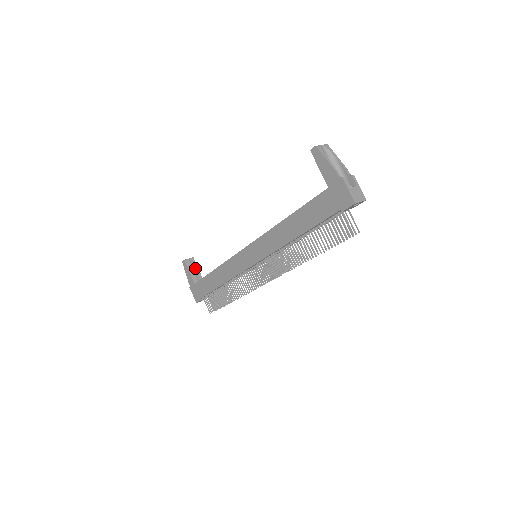
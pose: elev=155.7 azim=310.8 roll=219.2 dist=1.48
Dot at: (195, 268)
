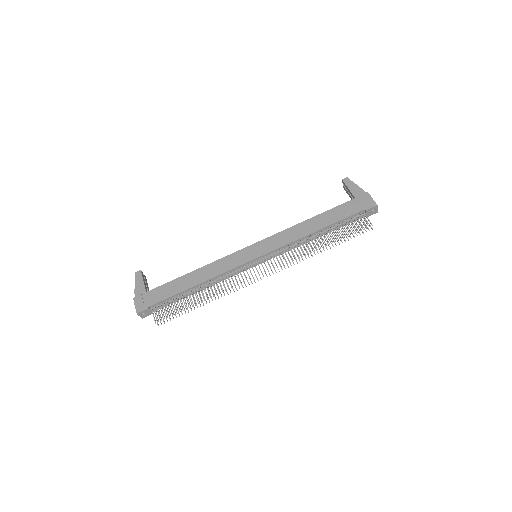
Dot at: (146, 283)
